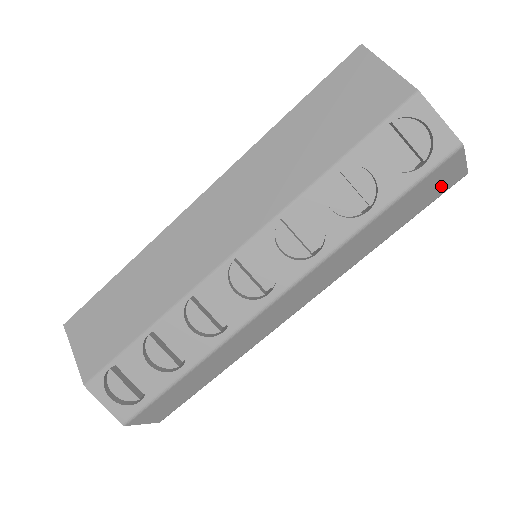
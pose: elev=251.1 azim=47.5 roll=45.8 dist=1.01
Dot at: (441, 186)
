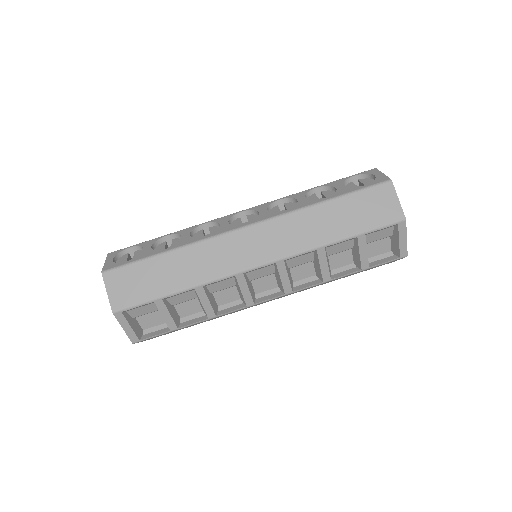
Dot at: (382, 213)
